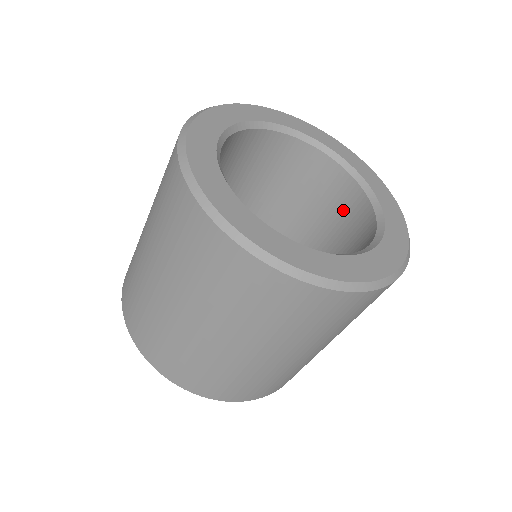
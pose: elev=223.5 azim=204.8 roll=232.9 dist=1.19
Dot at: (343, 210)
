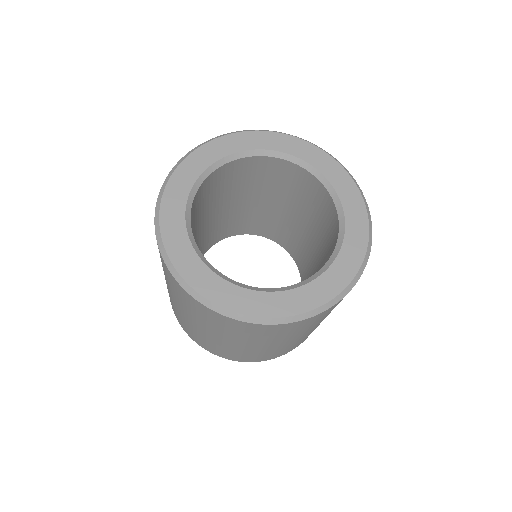
Dot at: (330, 236)
